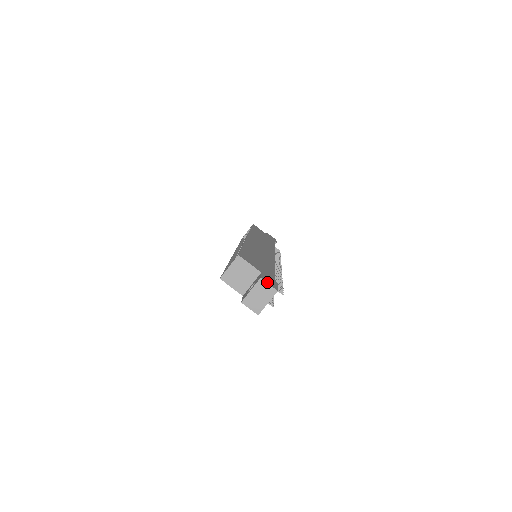
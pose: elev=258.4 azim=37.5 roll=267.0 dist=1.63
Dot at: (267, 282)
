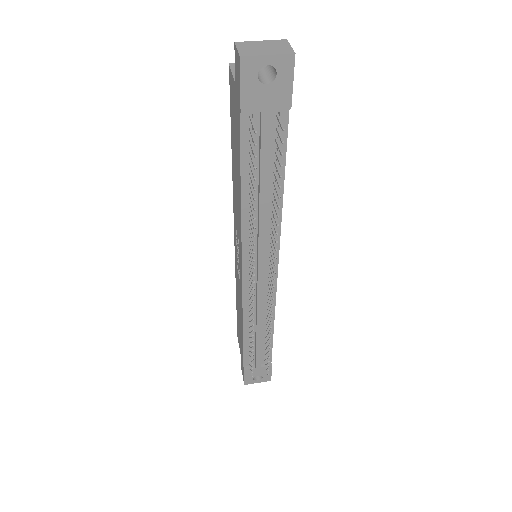
Dot at: (290, 47)
